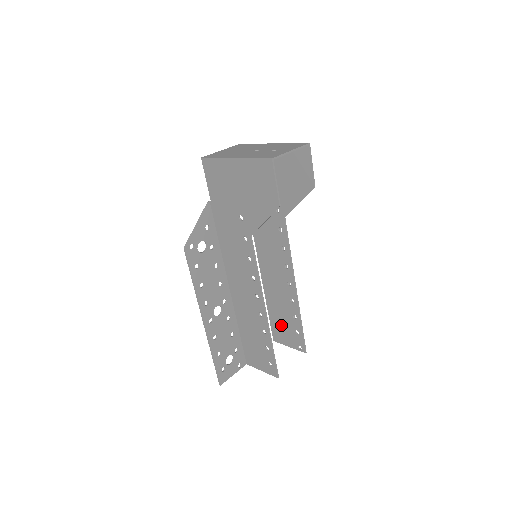
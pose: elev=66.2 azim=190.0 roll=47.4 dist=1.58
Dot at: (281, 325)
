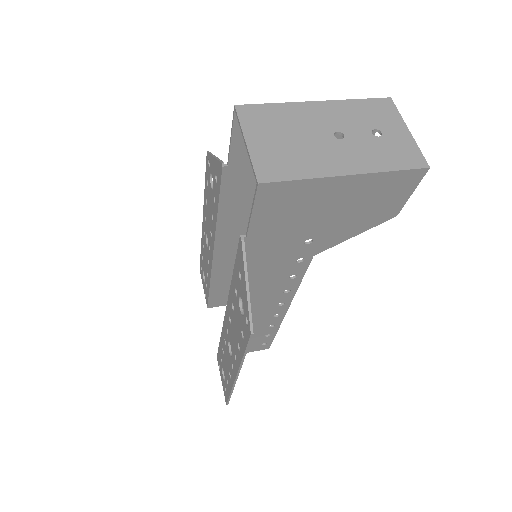
Dot at: (228, 292)
